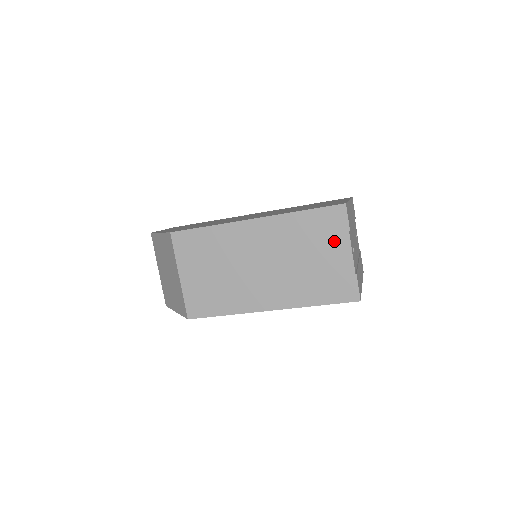
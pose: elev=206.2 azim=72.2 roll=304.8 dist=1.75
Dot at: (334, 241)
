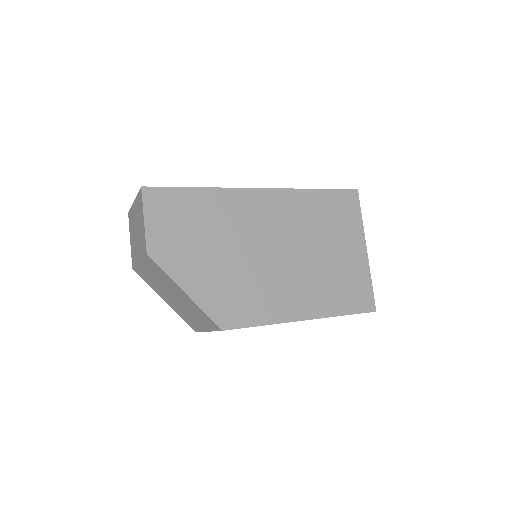
Dot at: occluded
